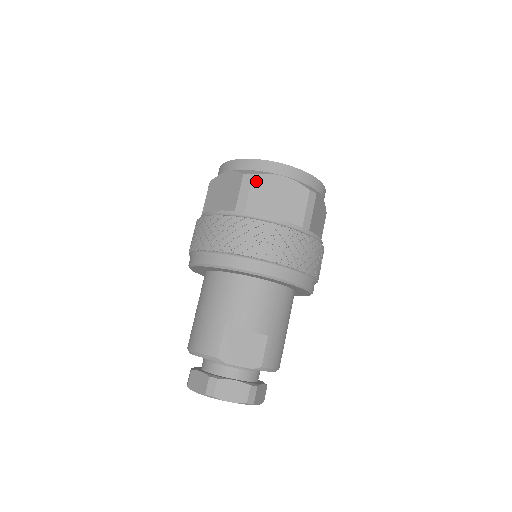
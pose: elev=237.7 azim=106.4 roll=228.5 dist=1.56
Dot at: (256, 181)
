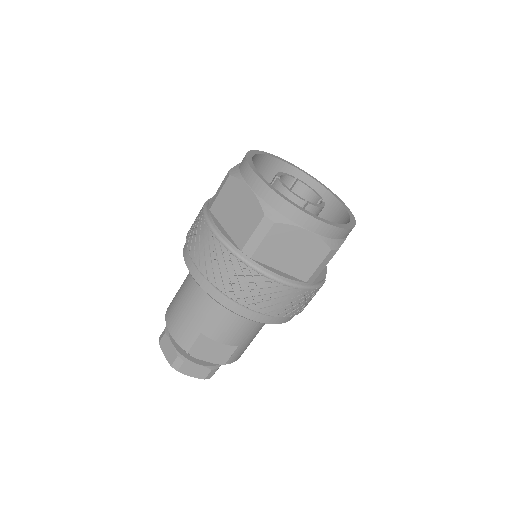
Dot at: (275, 230)
